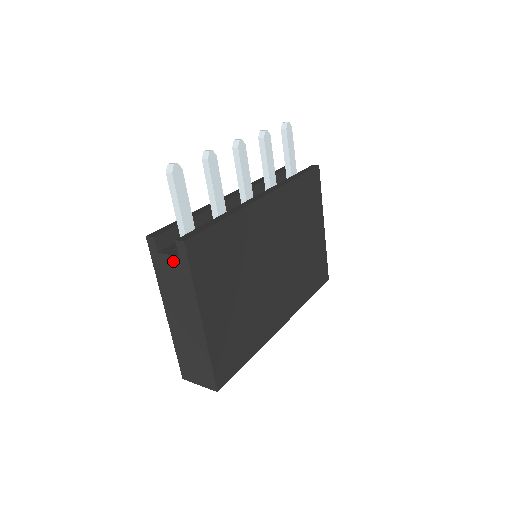
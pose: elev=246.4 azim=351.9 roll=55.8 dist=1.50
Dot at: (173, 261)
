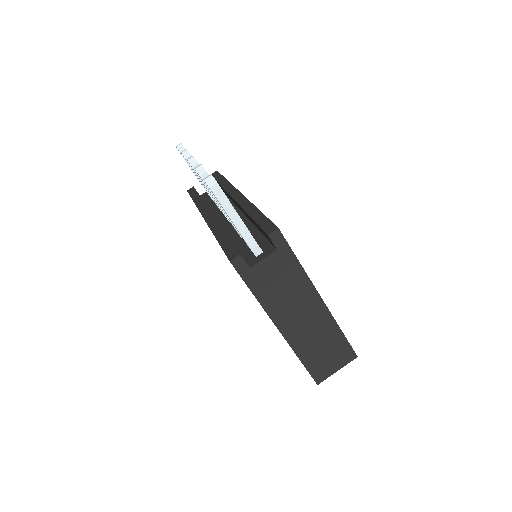
Dot at: (271, 261)
